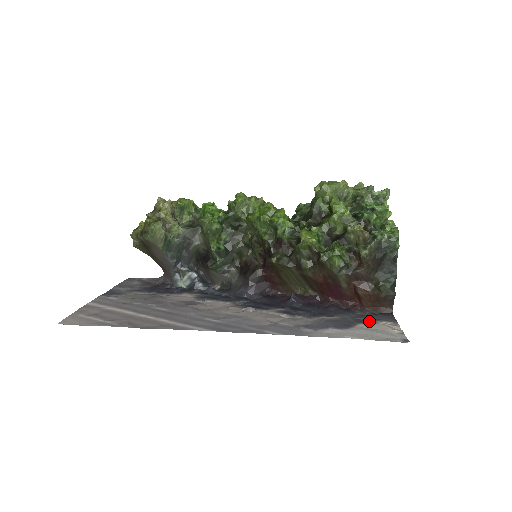
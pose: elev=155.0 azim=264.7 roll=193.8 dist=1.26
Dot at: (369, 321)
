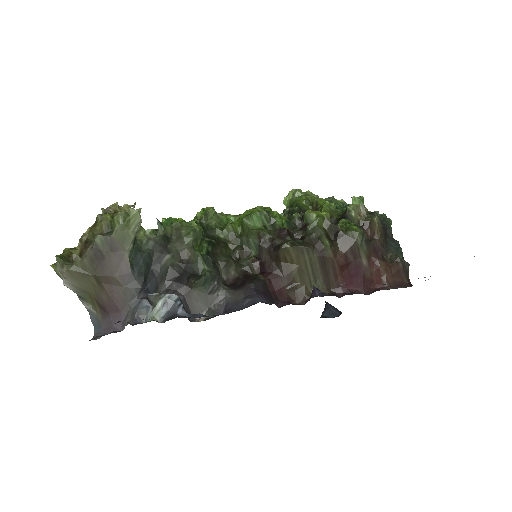
Dot at: occluded
